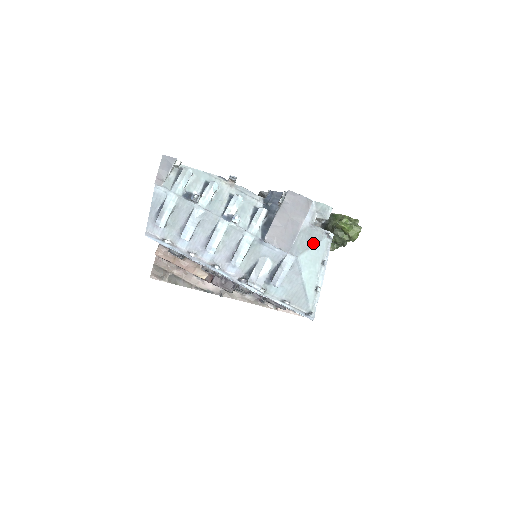
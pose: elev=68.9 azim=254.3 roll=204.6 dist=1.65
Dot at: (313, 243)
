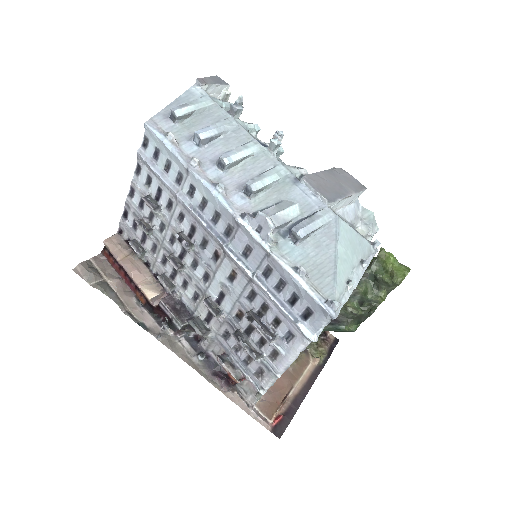
Dot at: (355, 231)
